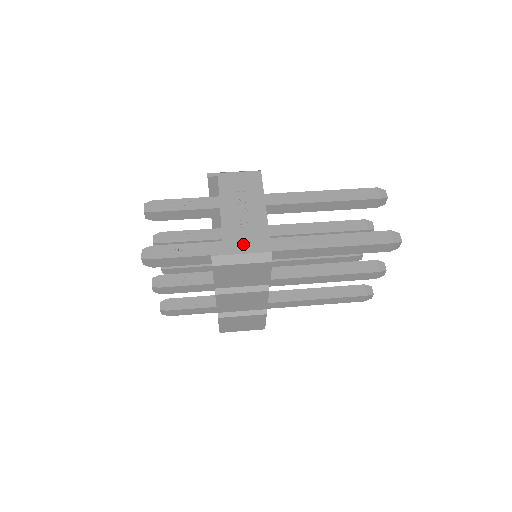
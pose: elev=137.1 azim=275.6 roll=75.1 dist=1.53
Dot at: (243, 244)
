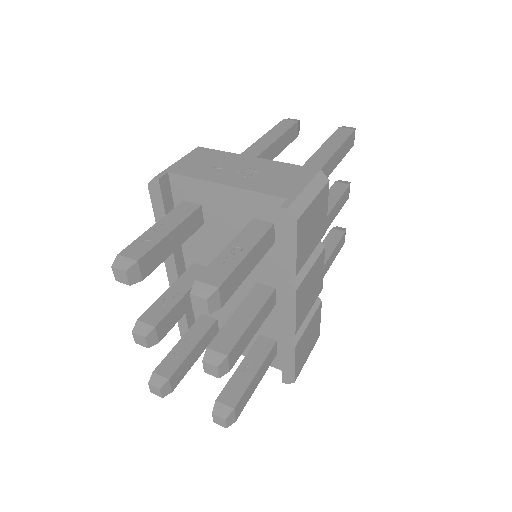
Dot at: (291, 183)
